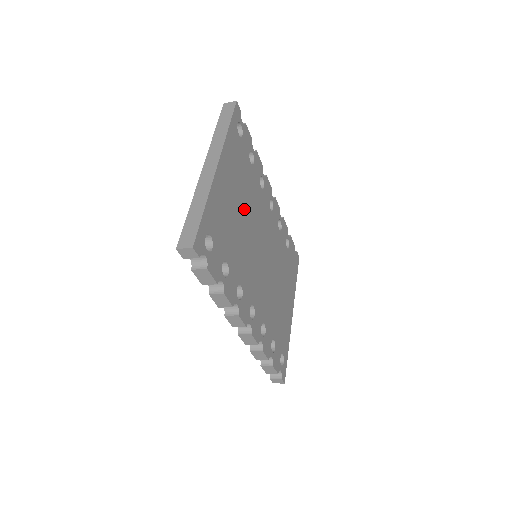
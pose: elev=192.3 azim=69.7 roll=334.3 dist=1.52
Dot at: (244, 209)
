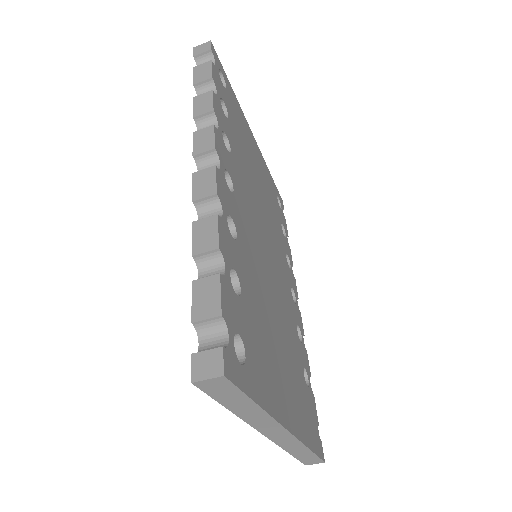
Dot at: (262, 193)
